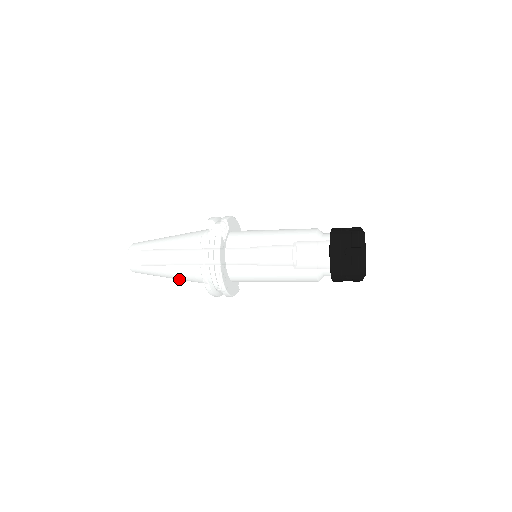
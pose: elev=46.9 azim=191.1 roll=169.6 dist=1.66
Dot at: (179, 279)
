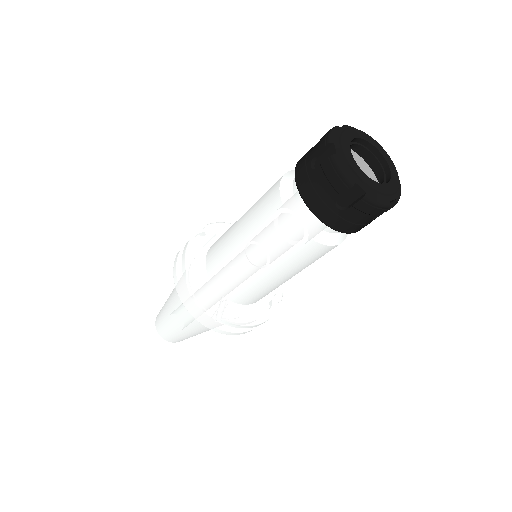
Dot at: (198, 329)
